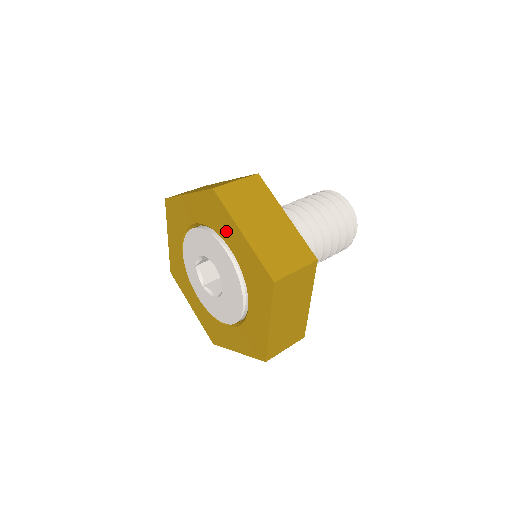
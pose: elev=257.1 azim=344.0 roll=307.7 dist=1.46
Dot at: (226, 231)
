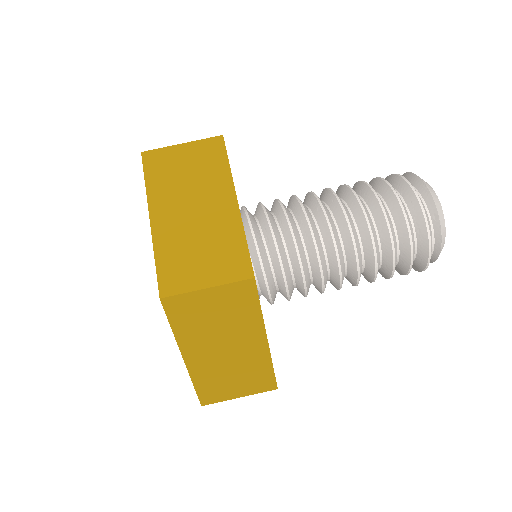
Dot at: occluded
